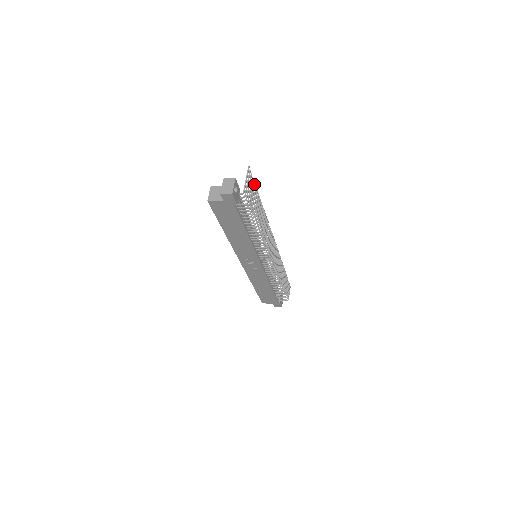
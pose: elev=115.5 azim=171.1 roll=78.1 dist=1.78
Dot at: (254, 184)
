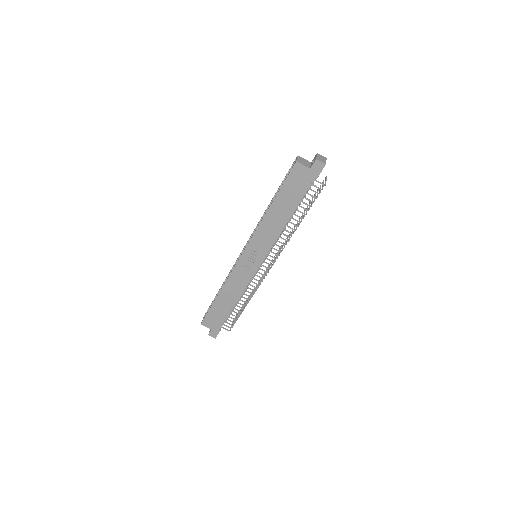
Dot at: (326, 176)
